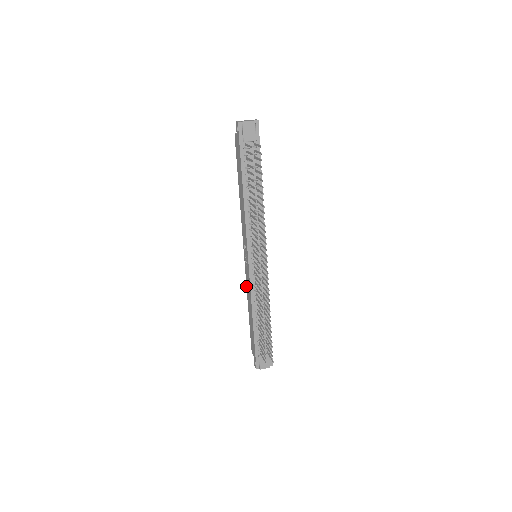
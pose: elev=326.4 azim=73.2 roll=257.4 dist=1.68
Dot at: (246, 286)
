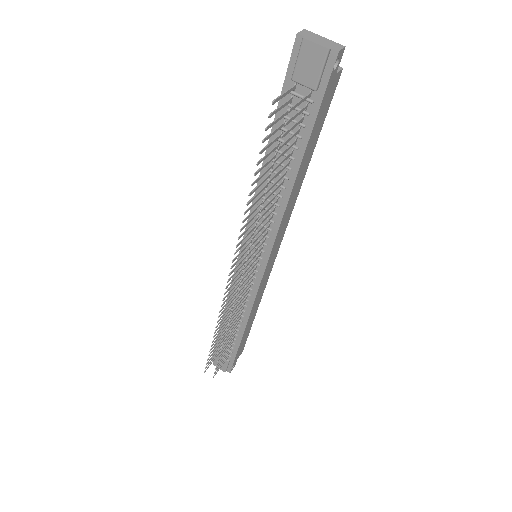
Dot at: occluded
